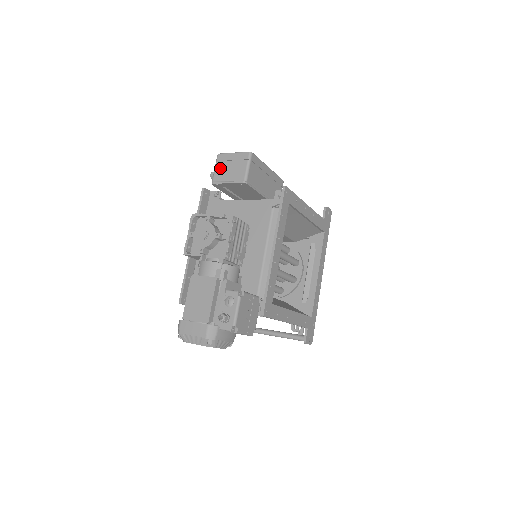
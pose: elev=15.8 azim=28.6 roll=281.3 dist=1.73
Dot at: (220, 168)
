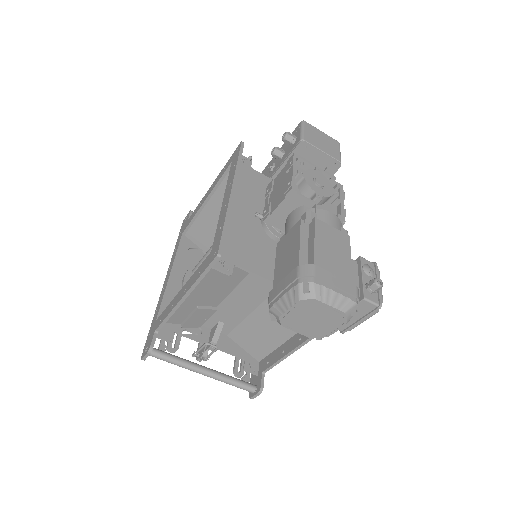
Dot at: (310, 134)
